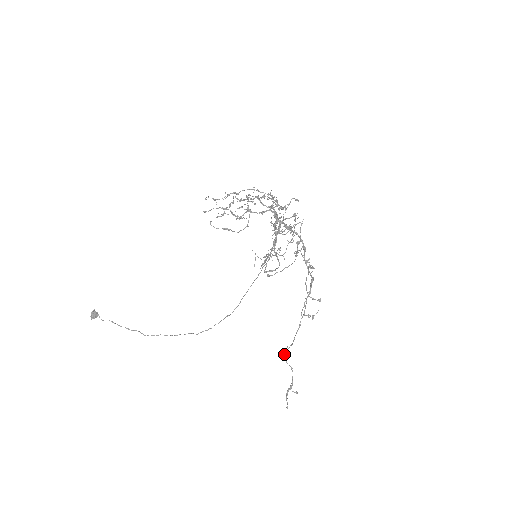
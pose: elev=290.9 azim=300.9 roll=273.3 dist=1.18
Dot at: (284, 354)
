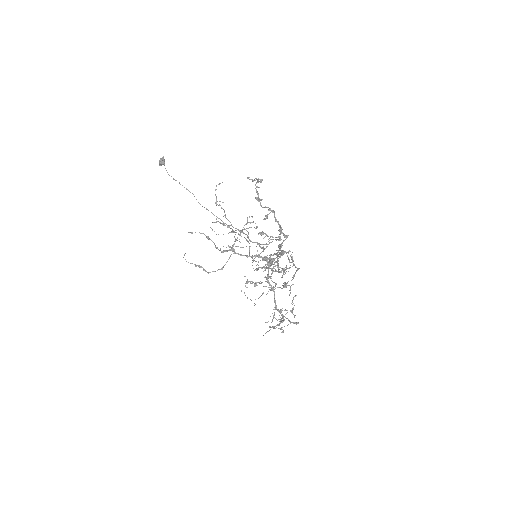
Dot at: (274, 312)
